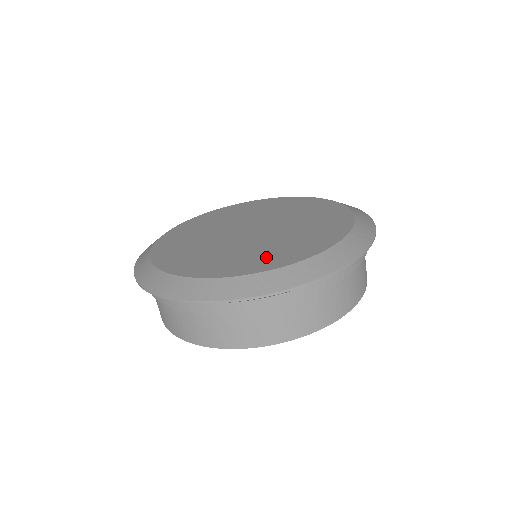
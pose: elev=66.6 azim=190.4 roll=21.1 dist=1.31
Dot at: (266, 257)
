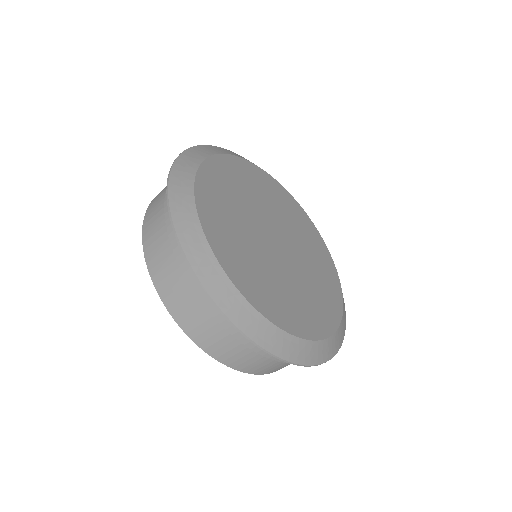
Dot at: (323, 306)
